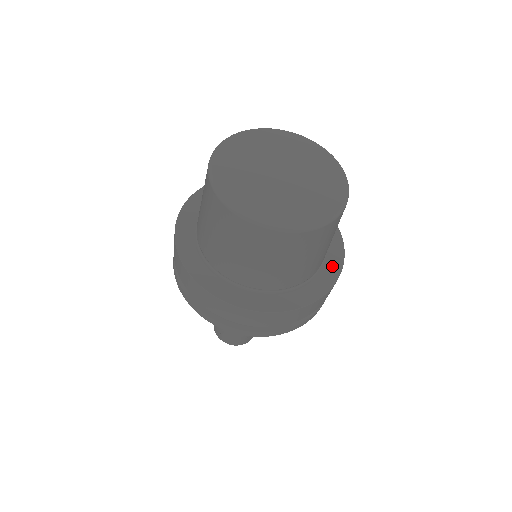
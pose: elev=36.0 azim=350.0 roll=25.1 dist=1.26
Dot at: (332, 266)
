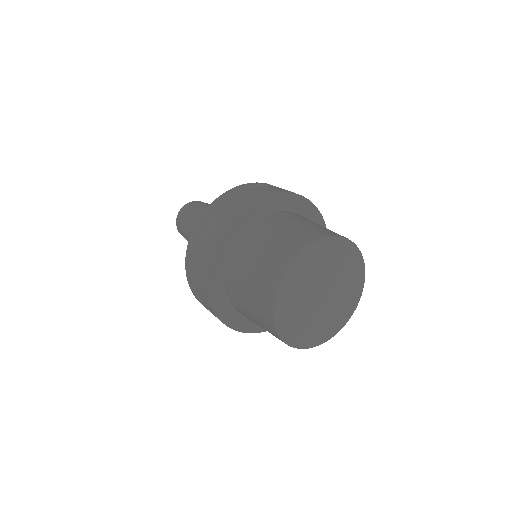
Dot at: occluded
